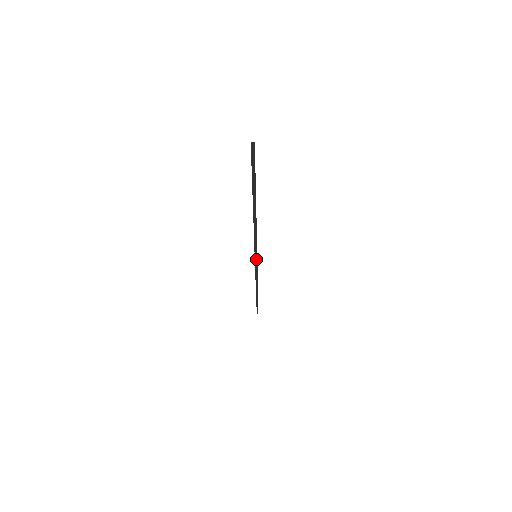
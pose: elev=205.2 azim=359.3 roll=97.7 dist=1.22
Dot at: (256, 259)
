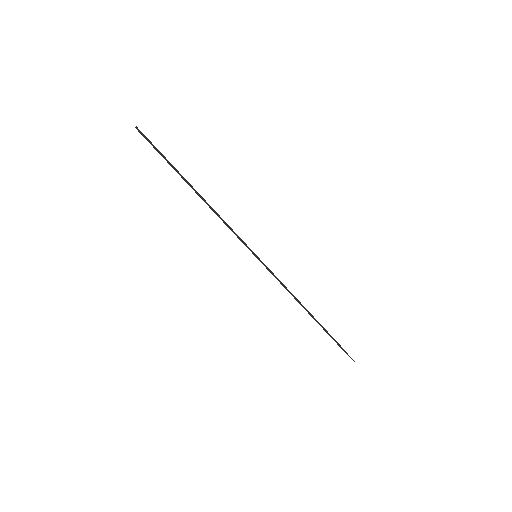
Dot at: (261, 261)
